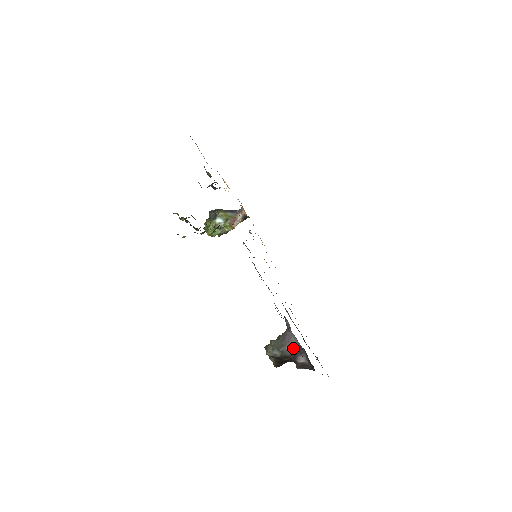
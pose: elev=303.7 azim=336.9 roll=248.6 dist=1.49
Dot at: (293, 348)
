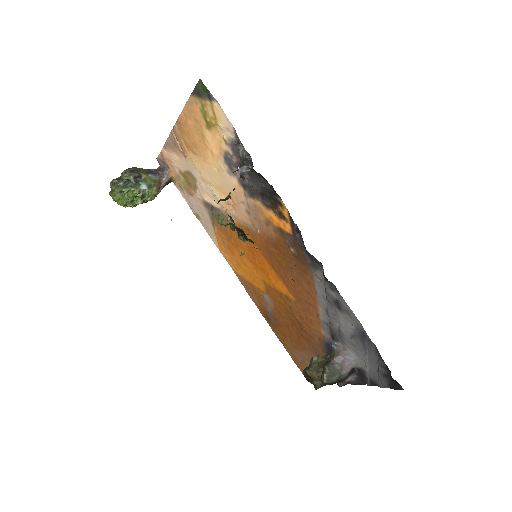
Dot at: (349, 371)
